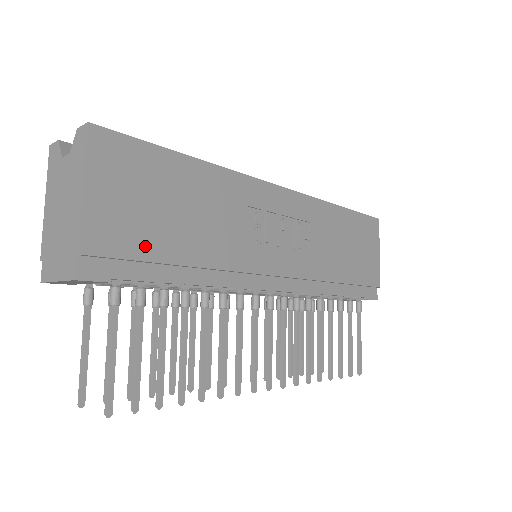
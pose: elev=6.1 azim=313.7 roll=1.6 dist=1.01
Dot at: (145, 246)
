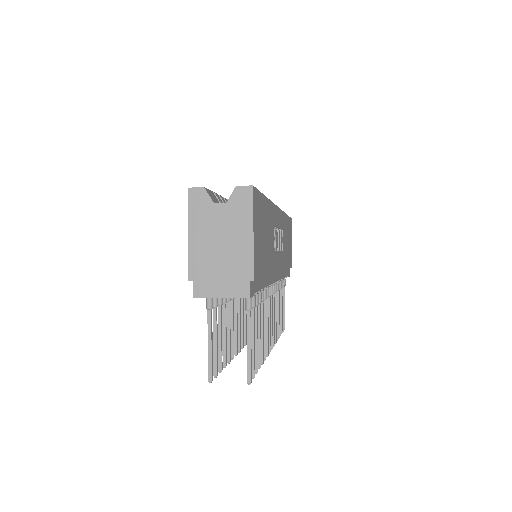
Dot at: (262, 267)
